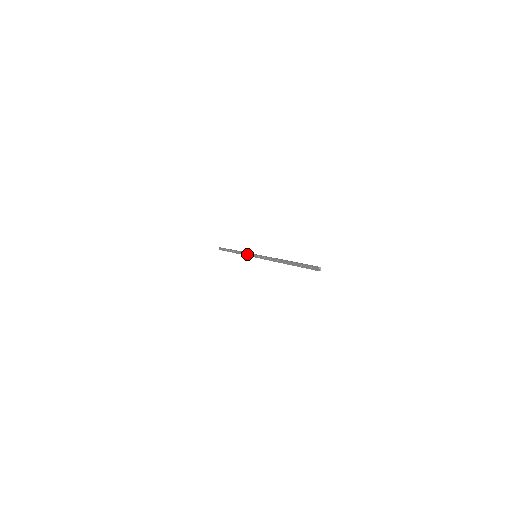
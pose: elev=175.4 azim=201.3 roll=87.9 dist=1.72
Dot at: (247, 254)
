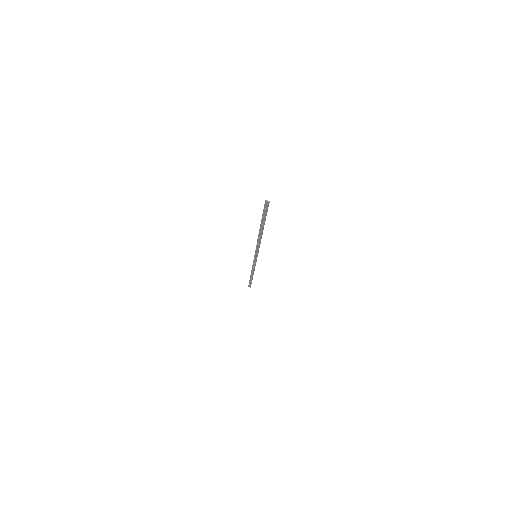
Dot at: (254, 263)
